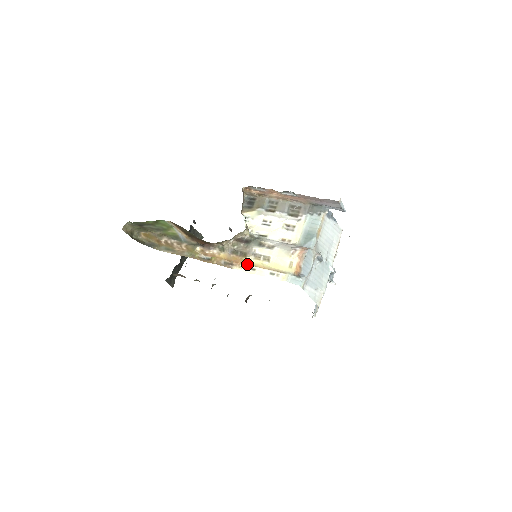
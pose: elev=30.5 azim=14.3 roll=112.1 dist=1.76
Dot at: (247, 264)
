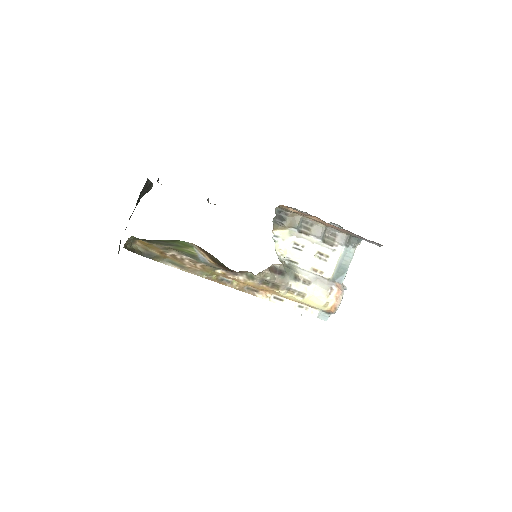
Dot at: (275, 294)
